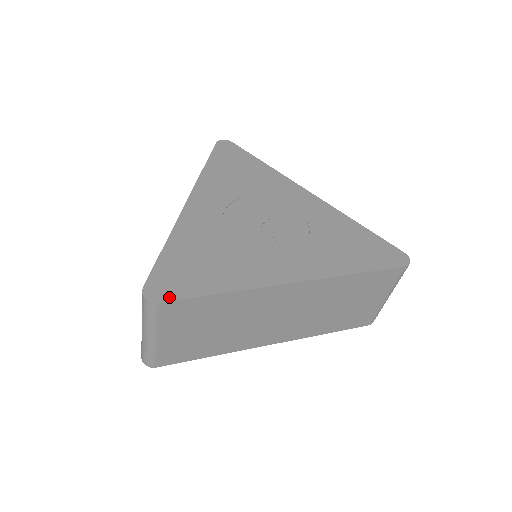
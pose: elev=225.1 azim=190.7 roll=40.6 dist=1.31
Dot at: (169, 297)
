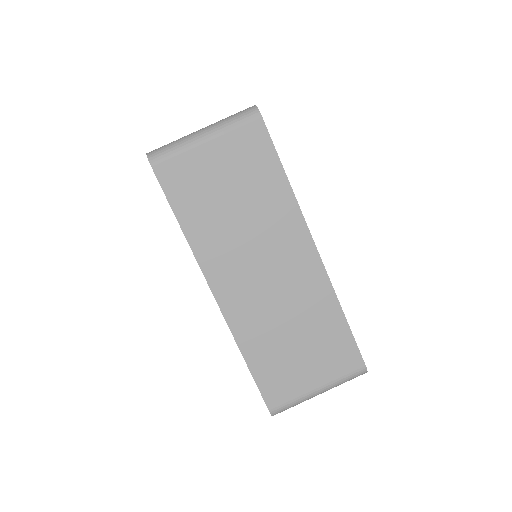
Dot at: occluded
